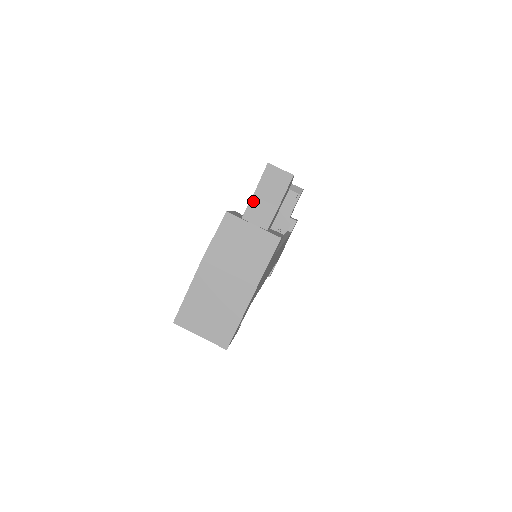
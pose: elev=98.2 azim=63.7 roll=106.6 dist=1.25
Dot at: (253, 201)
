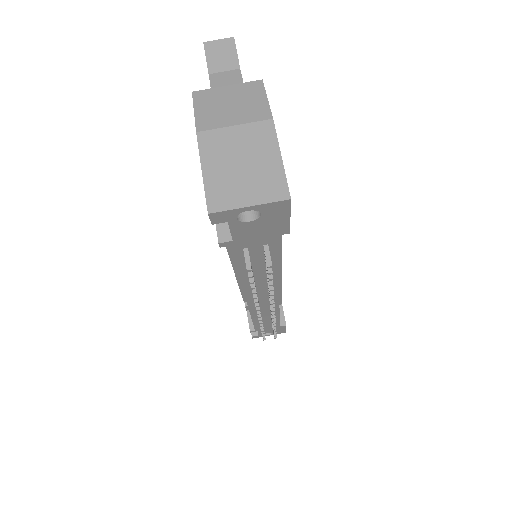
Dot at: (212, 77)
